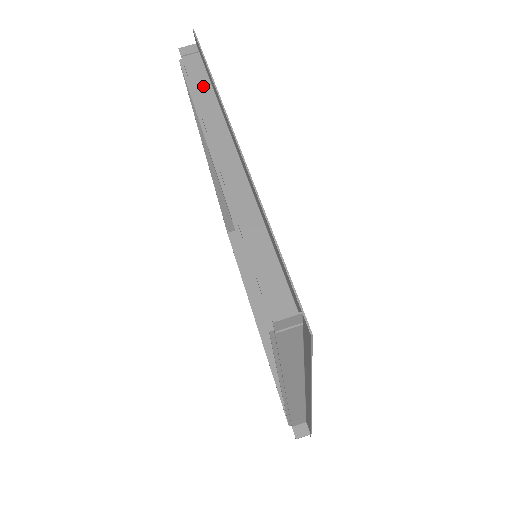
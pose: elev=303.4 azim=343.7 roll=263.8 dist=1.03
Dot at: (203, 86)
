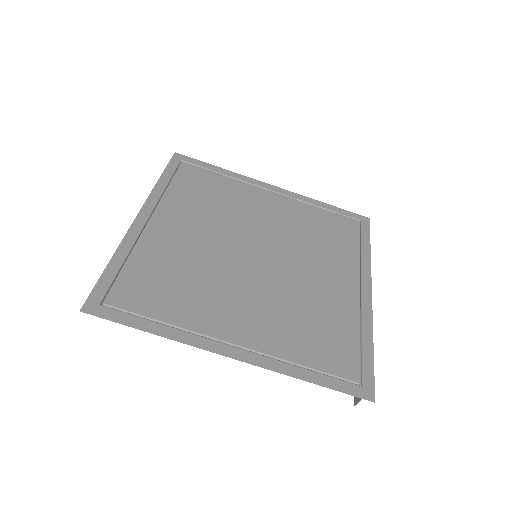
Dot at: occluded
